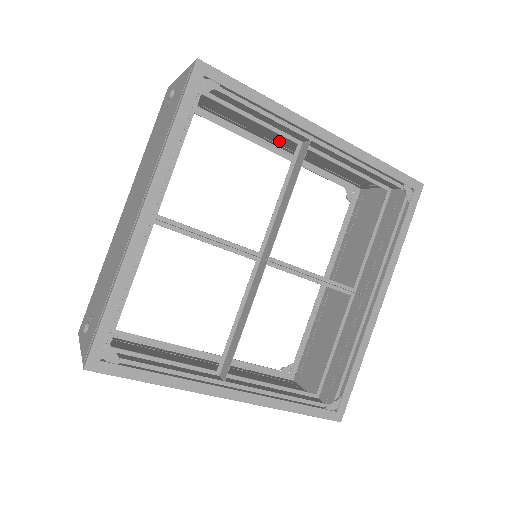
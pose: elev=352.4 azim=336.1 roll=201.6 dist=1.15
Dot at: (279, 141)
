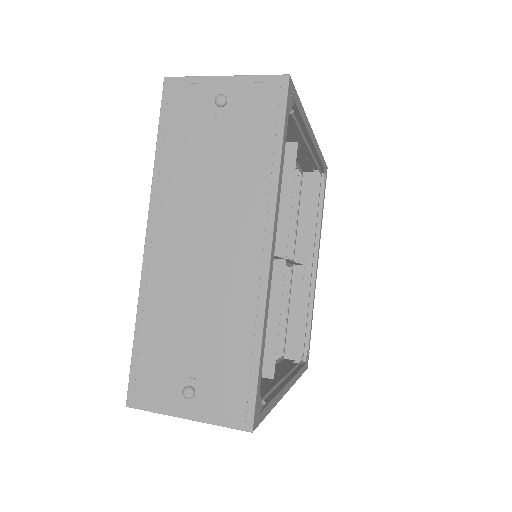
Dot at: occluded
